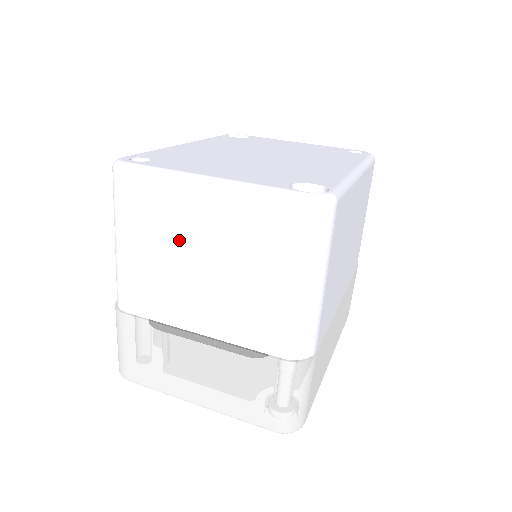
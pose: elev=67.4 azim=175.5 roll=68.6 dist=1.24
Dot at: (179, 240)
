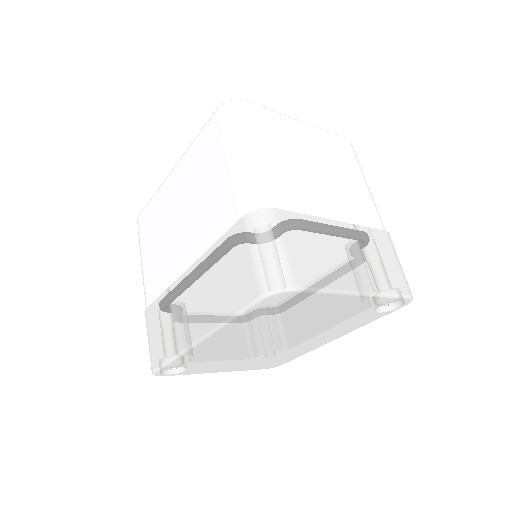
Dot at: (297, 151)
